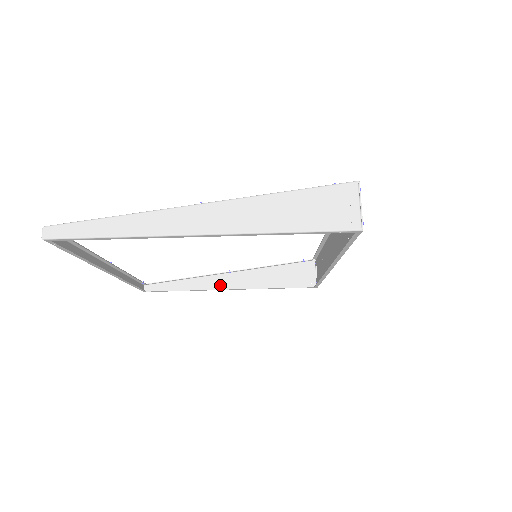
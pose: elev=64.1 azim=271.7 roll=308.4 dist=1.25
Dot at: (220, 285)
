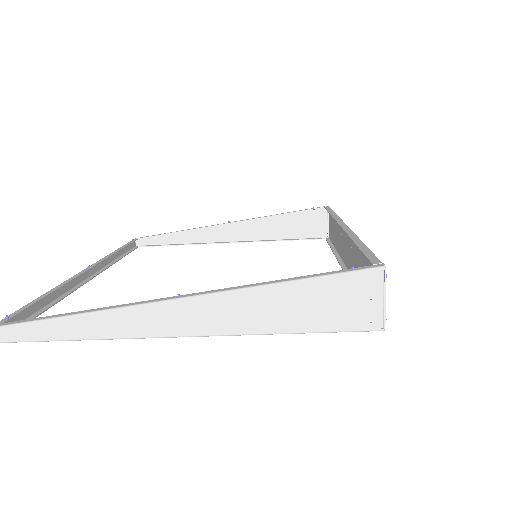
Dot at: (219, 237)
